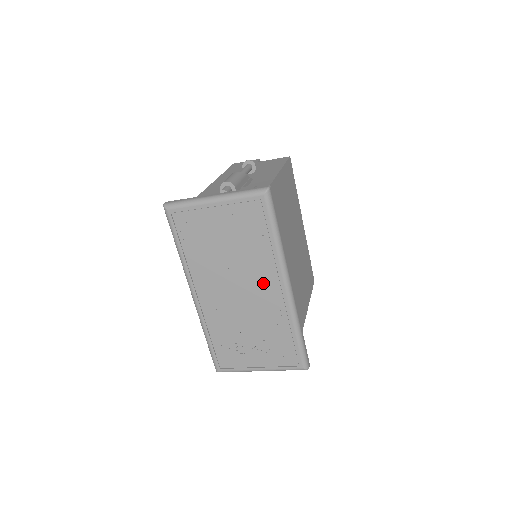
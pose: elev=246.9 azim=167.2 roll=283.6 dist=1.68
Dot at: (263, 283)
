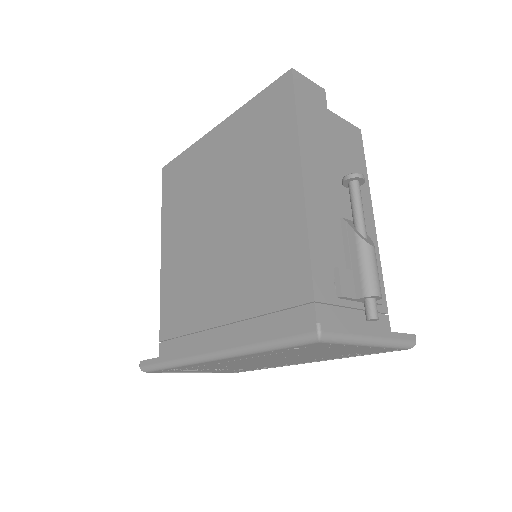
Dot at: (296, 361)
